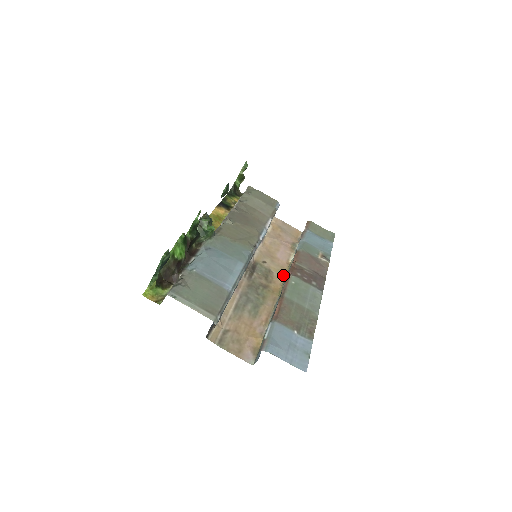
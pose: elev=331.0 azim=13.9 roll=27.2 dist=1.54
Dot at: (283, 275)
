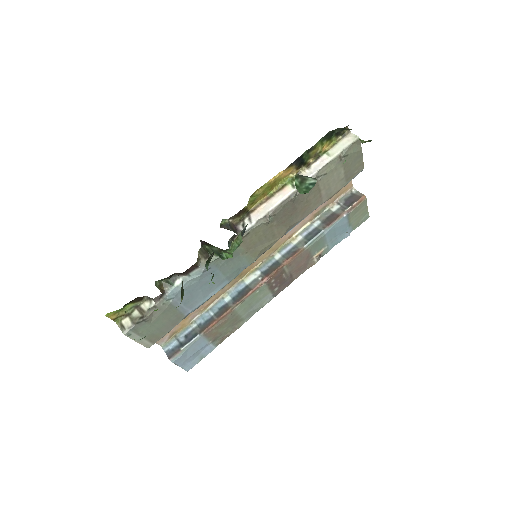
Dot at: (270, 254)
